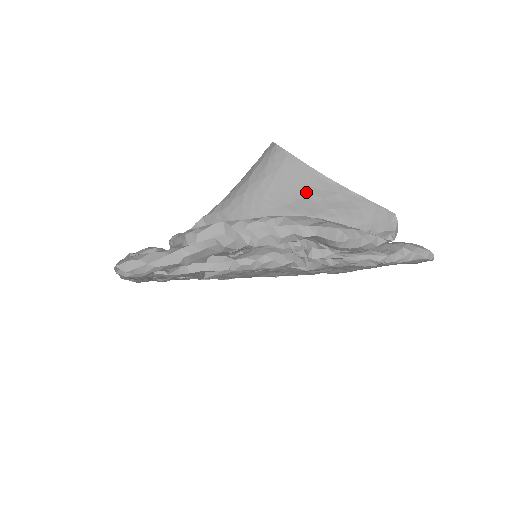
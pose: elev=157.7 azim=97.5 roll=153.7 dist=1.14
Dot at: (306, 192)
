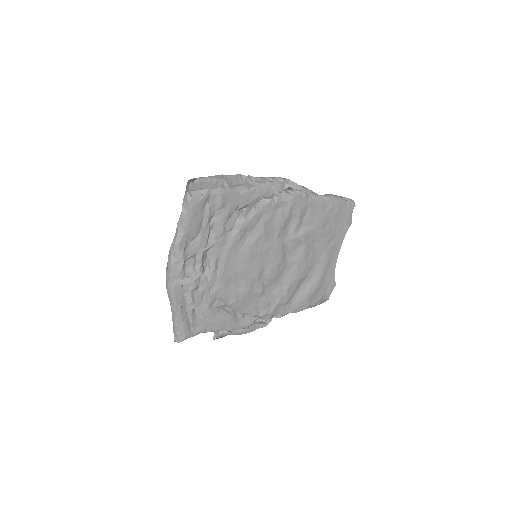
Dot at: occluded
